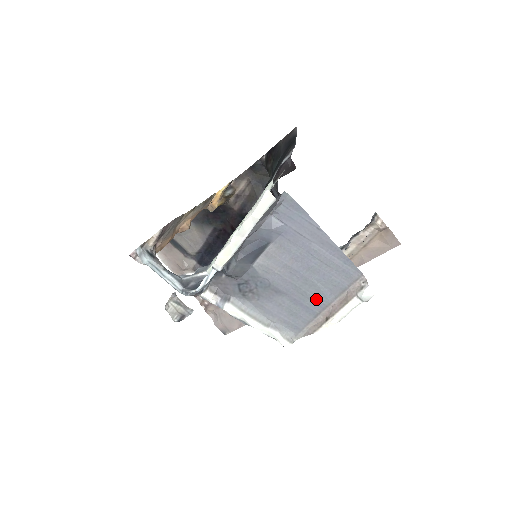
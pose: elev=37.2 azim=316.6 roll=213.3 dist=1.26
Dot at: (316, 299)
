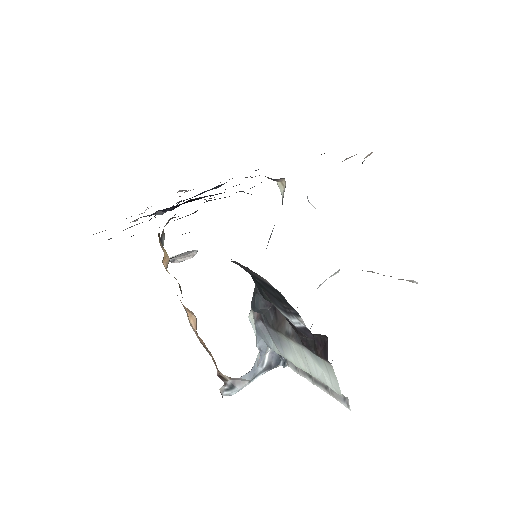
Dot at: occluded
